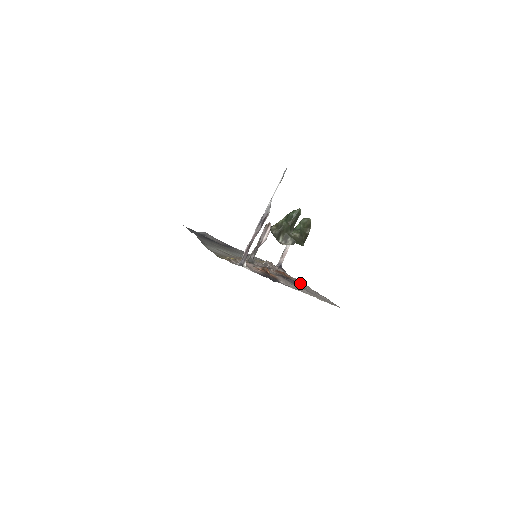
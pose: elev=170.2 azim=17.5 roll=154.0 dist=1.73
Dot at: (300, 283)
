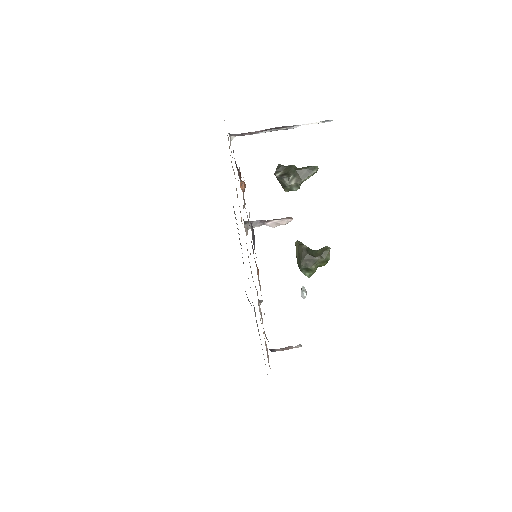
Dot at: occluded
